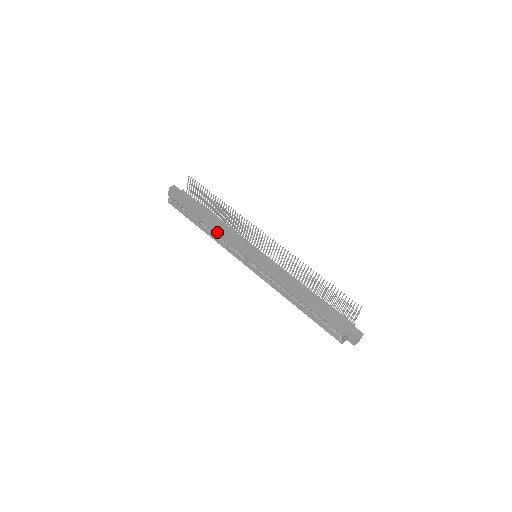
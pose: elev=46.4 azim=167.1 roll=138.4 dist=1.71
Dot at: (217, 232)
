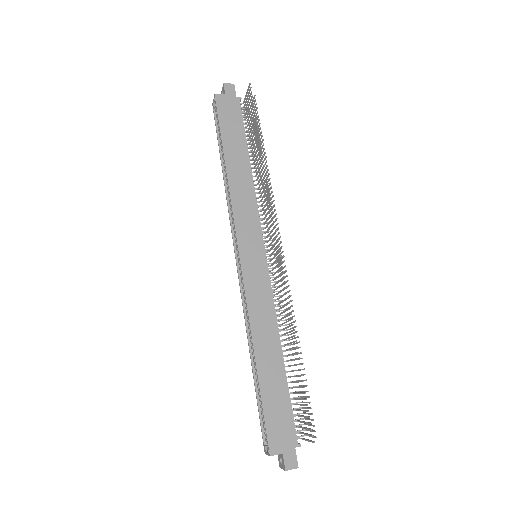
Dot at: (230, 190)
